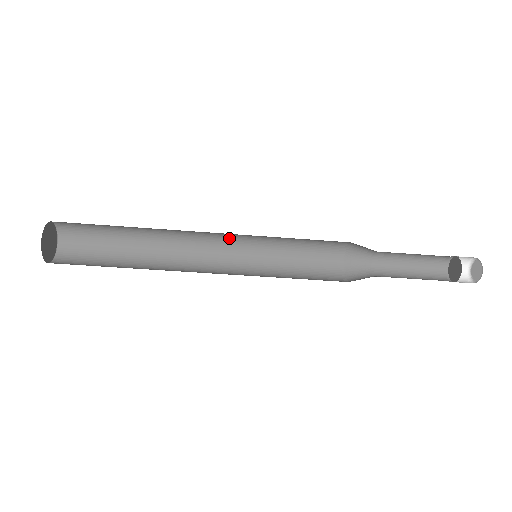
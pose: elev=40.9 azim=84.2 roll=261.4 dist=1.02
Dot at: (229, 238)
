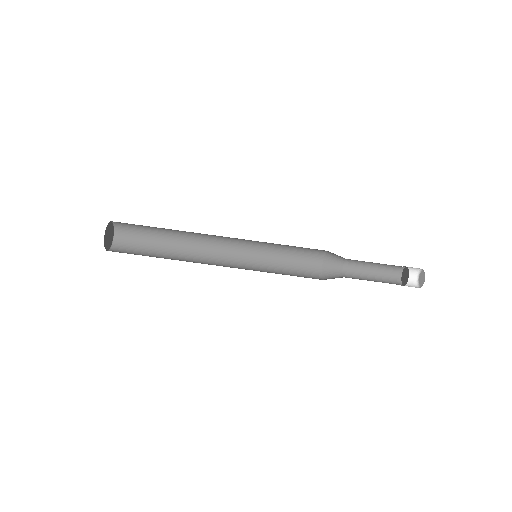
Dot at: (237, 246)
